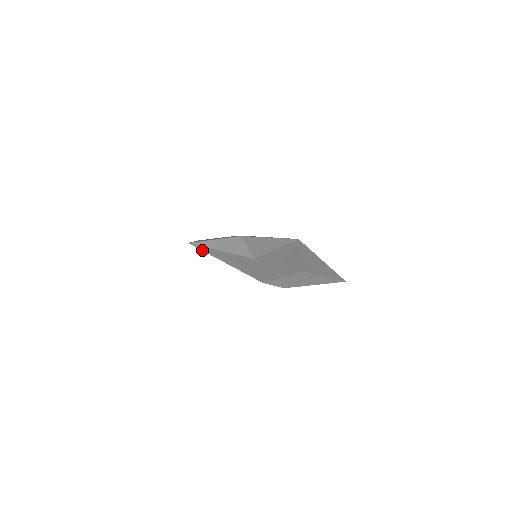
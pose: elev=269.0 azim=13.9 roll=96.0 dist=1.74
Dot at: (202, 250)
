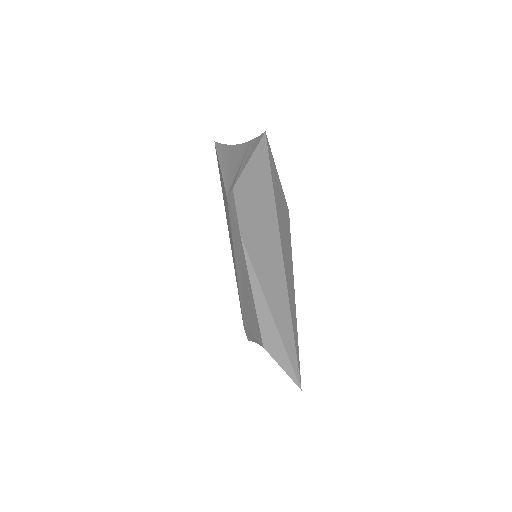
Dot at: (216, 149)
